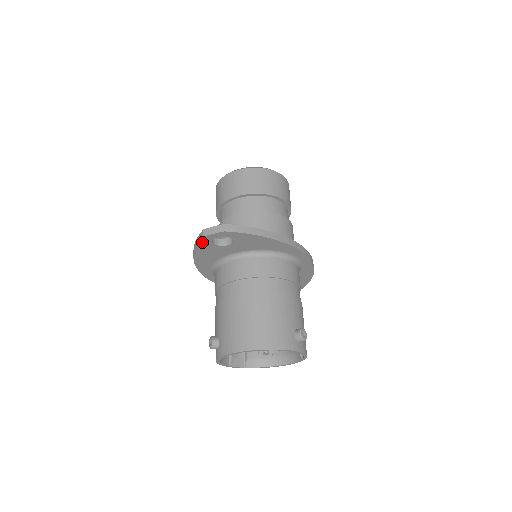
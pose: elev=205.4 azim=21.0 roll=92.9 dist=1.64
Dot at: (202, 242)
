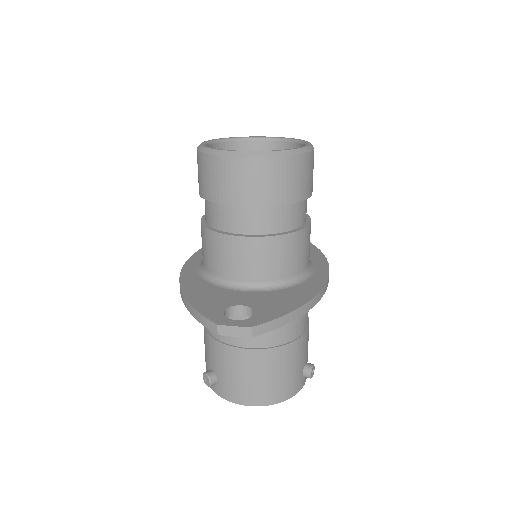
Dot at: (210, 326)
